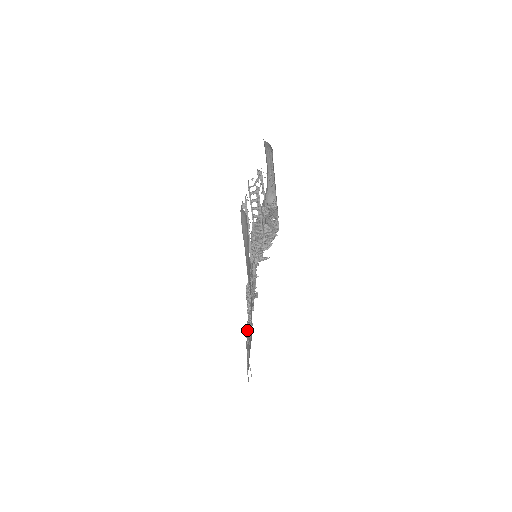
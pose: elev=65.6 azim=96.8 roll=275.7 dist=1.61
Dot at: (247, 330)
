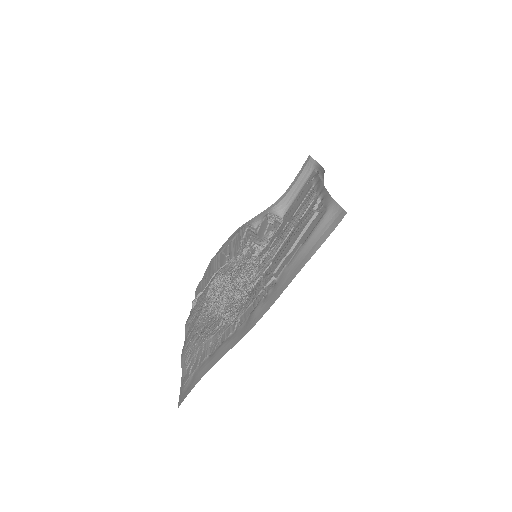
Dot at: (196, 324)
